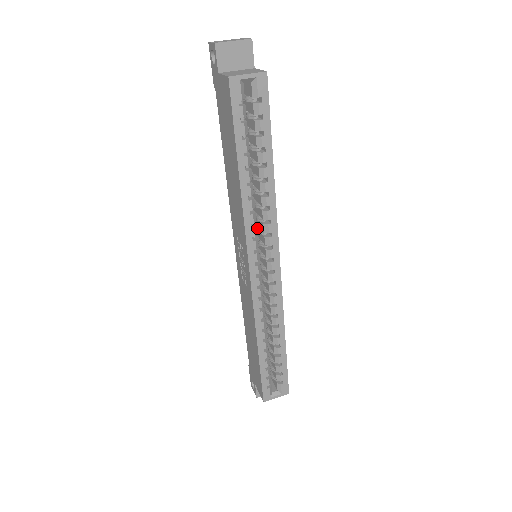
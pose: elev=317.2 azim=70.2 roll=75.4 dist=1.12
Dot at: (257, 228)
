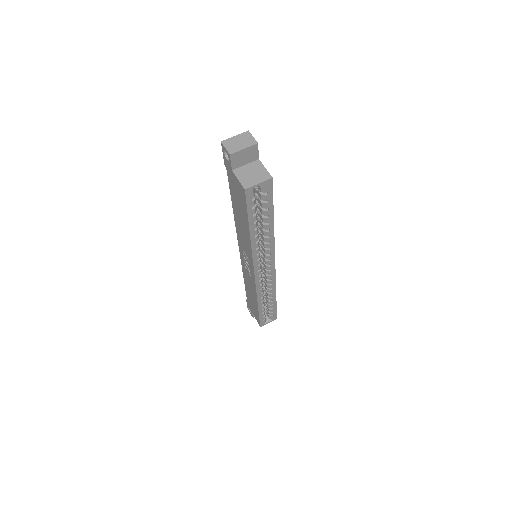
Dot at: occluded
